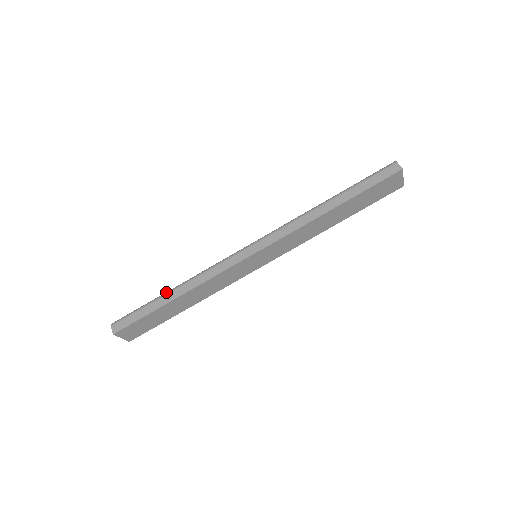
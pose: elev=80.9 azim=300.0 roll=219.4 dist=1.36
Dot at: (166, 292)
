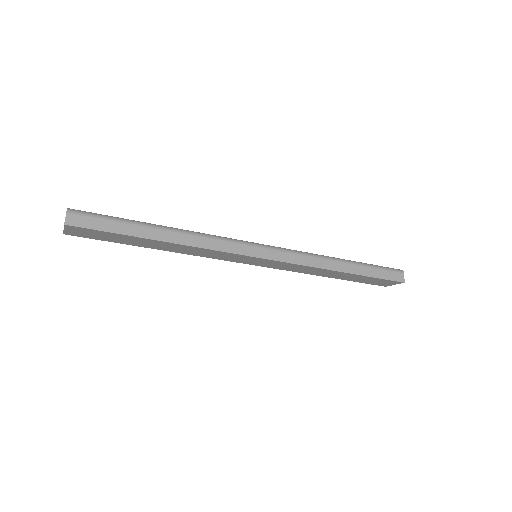
Dot at: (155, 225)
